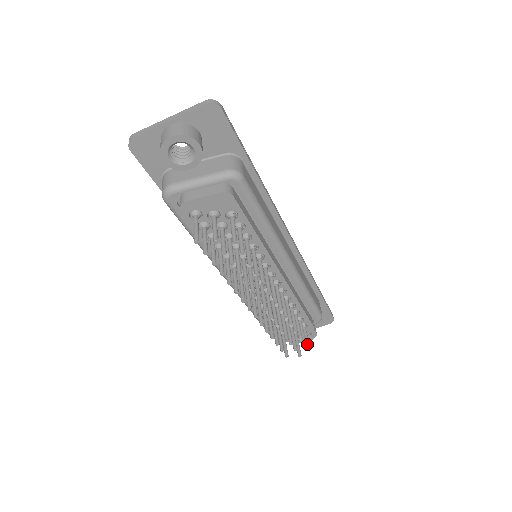
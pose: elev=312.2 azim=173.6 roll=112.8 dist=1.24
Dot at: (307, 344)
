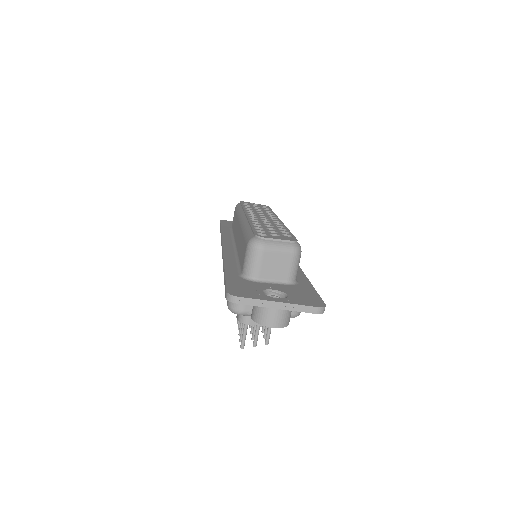
Dot at: occluded
